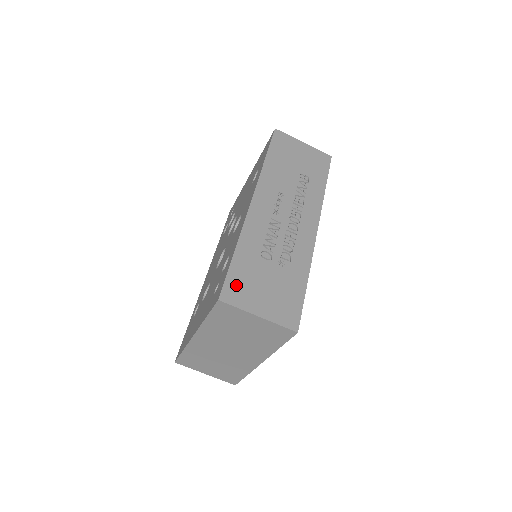
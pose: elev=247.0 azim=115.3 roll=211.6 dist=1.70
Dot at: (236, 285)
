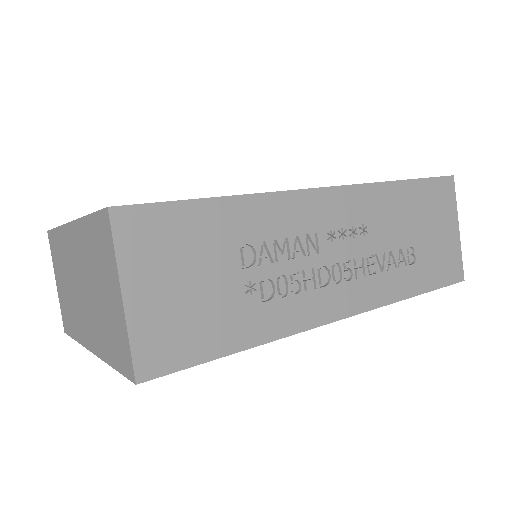
Dot at: (159, 227)
